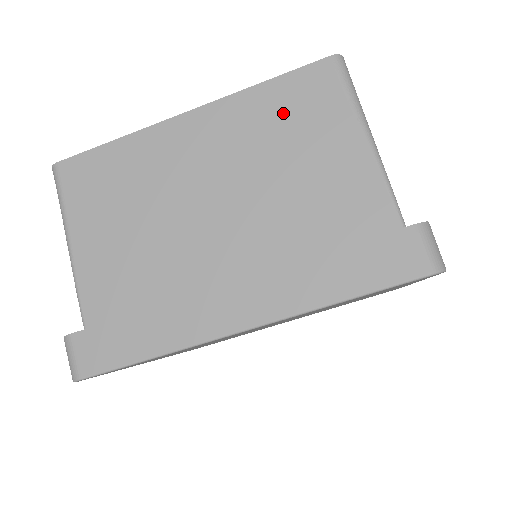
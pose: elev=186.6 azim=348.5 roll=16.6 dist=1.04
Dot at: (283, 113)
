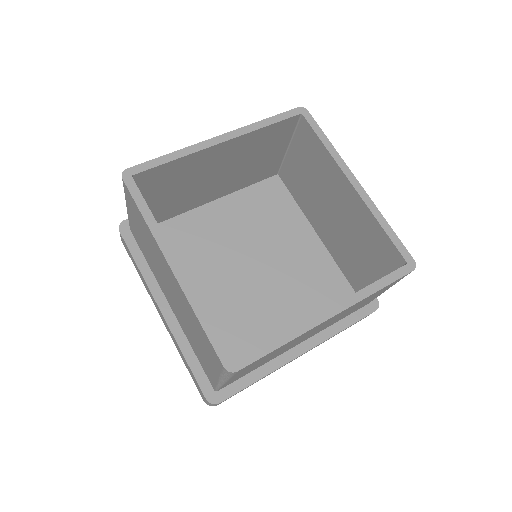
Dot at: (200, 333)
